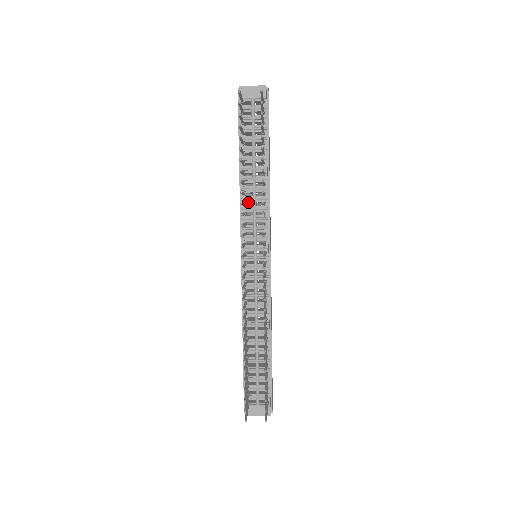
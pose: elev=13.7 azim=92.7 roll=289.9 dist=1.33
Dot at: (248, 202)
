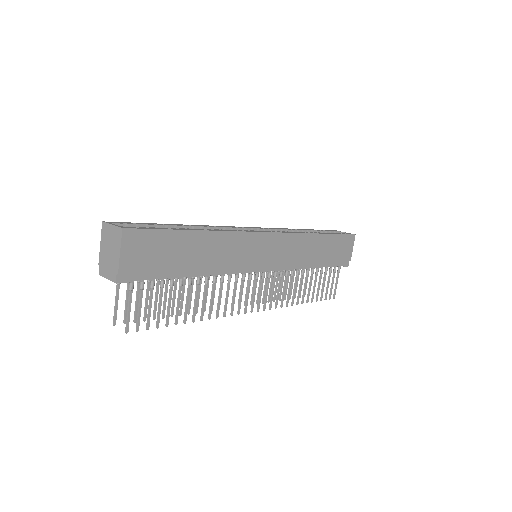
Dot at: occluded
